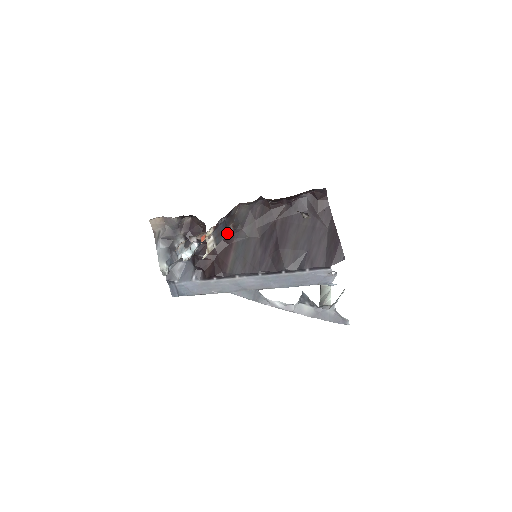
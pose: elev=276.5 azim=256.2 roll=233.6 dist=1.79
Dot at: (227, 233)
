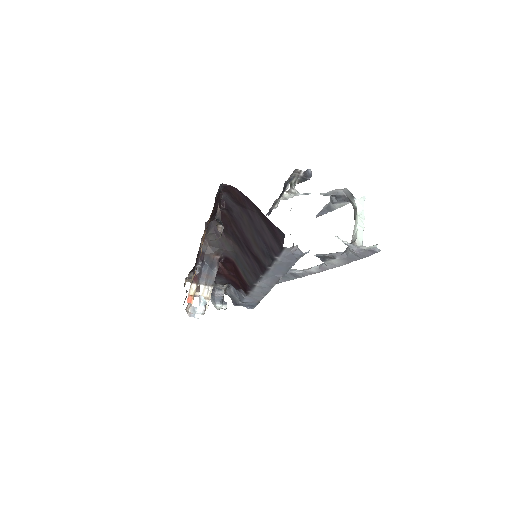
Dot at: (216, 265)
